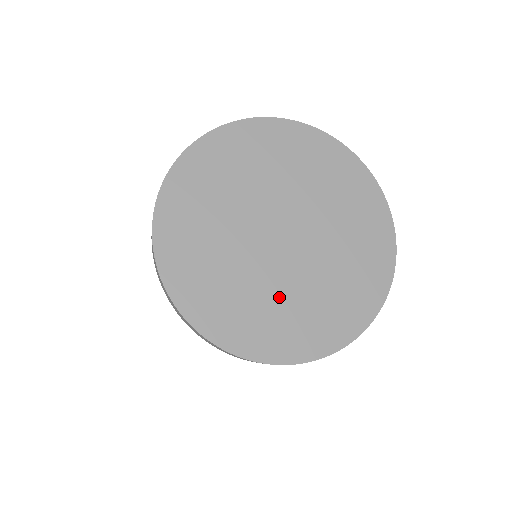
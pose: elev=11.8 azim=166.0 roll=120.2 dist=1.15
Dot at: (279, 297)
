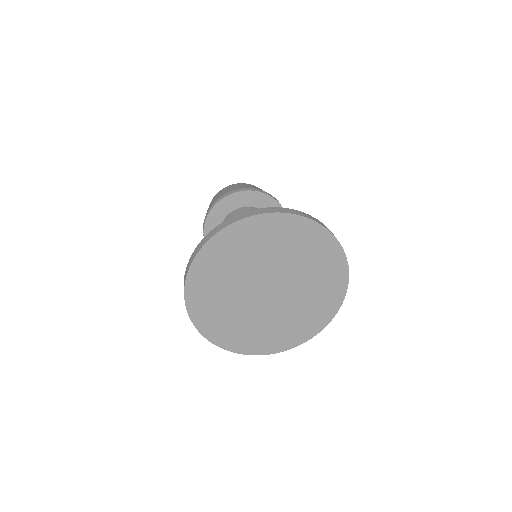
Dot at: (285, 319)
